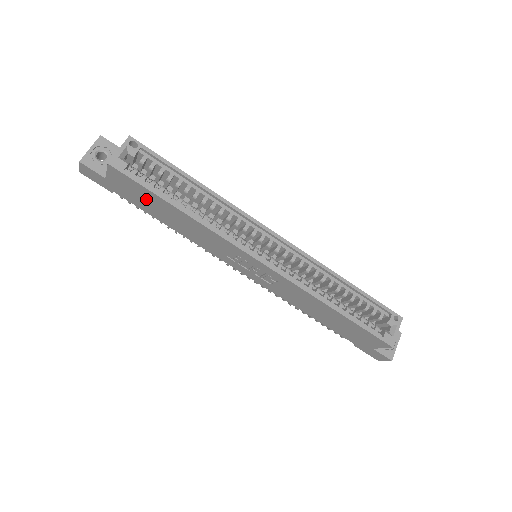
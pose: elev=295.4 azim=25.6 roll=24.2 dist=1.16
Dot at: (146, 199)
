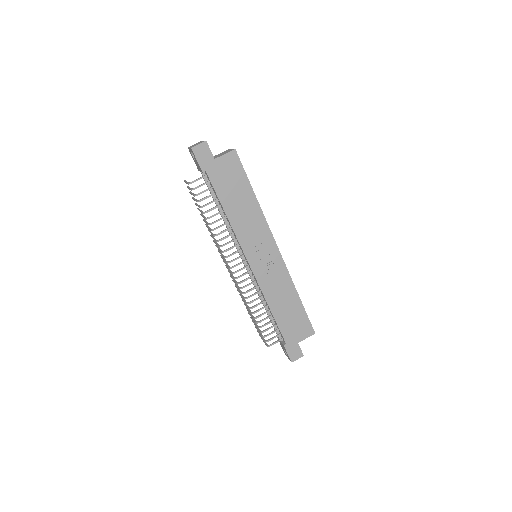
Dot at: (234, 183)
